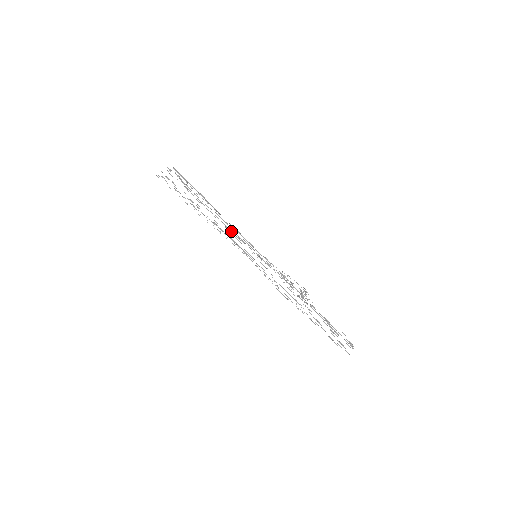
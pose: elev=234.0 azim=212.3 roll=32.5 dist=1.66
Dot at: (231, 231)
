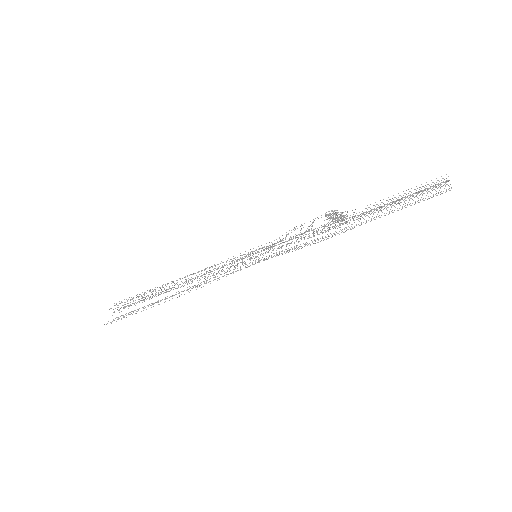
Dot at: occluded
